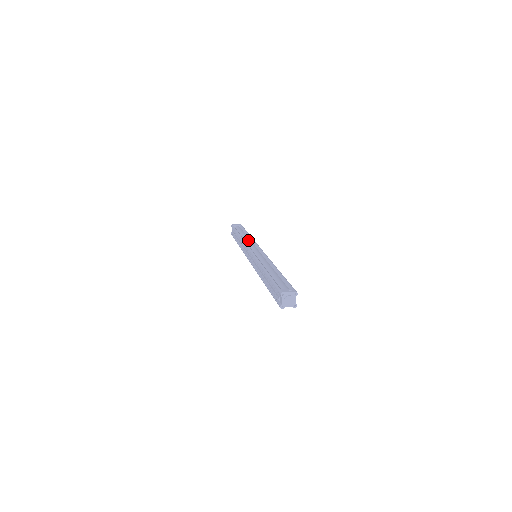
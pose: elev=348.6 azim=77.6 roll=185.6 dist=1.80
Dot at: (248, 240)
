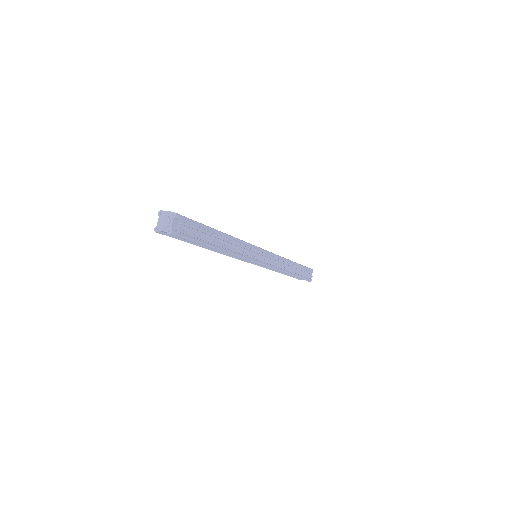
Dot at: occluded
